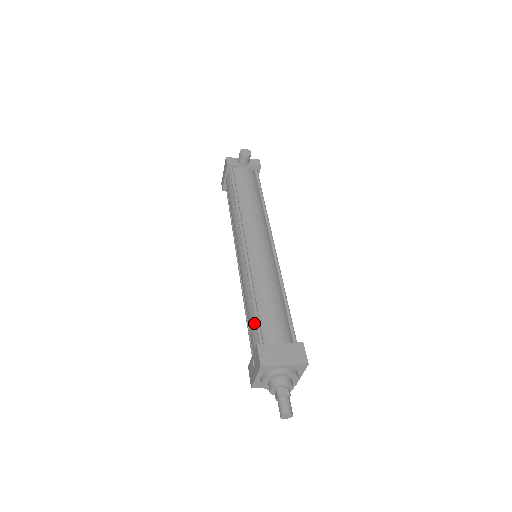
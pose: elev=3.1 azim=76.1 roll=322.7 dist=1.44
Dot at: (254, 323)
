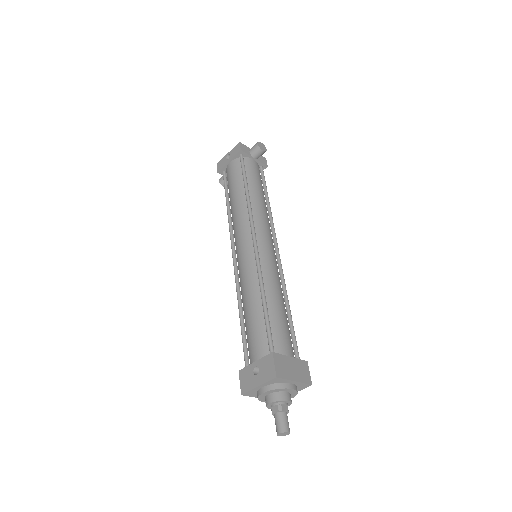
Dot at: (262, 328)
